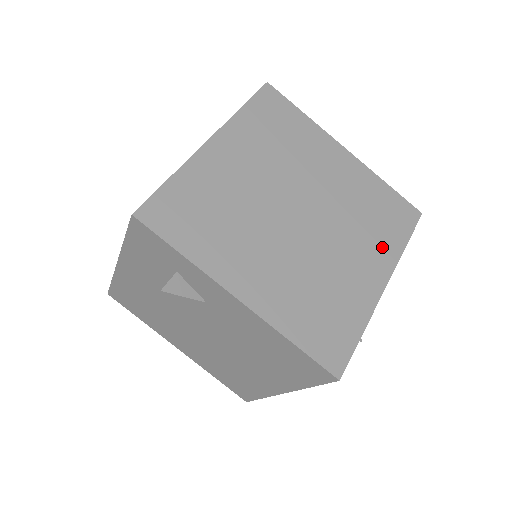
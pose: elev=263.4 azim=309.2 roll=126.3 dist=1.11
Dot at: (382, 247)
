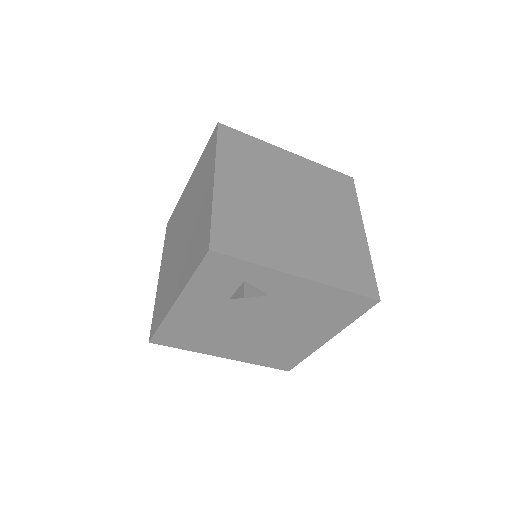
Dot at: (348, 209)
